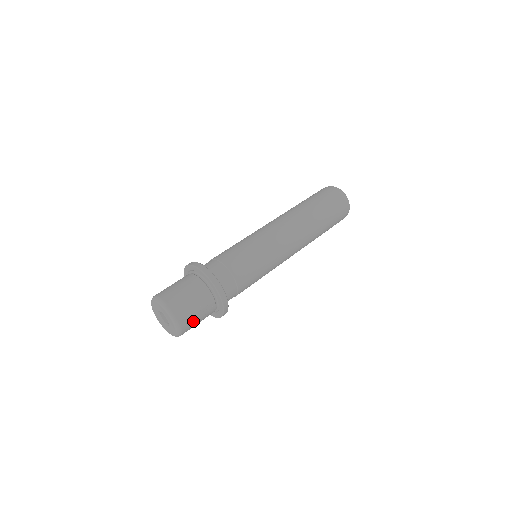
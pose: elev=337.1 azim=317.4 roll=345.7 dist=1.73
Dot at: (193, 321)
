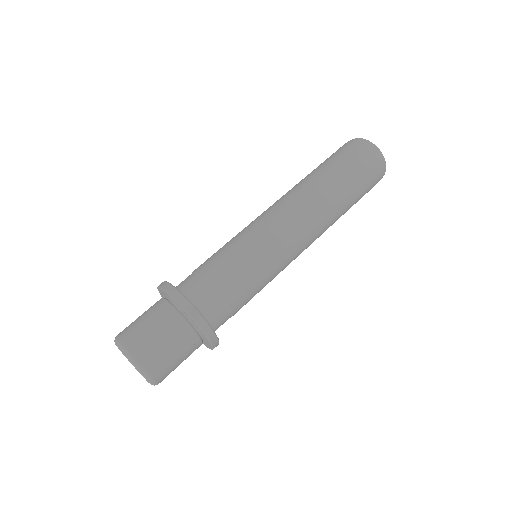
Dot at: (173, 370)
